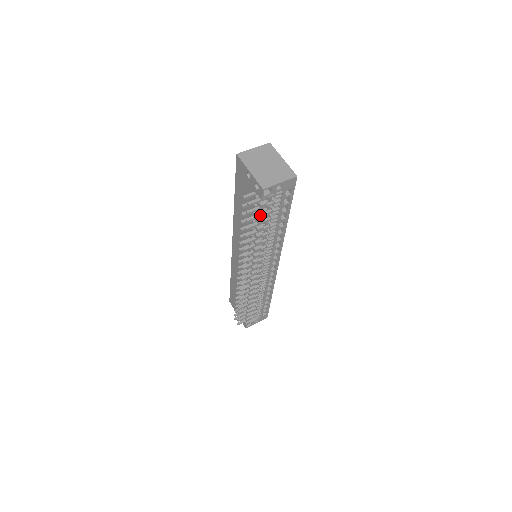
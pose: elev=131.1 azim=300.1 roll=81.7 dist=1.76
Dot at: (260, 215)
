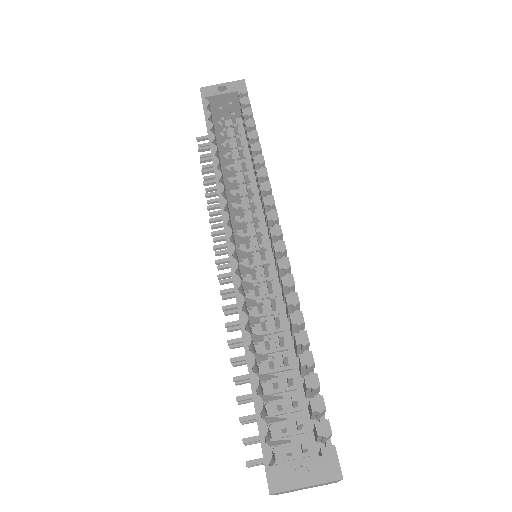
Dot at: occluded
